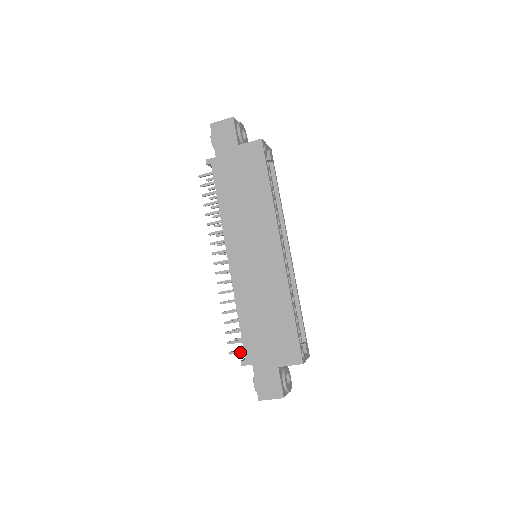
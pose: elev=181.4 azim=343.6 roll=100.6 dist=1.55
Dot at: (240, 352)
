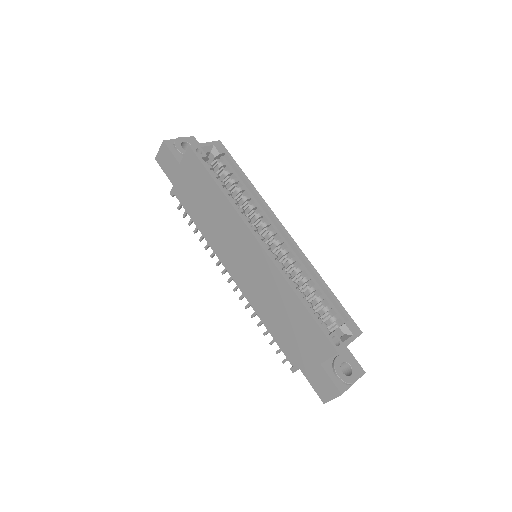
Dot at: occluded
